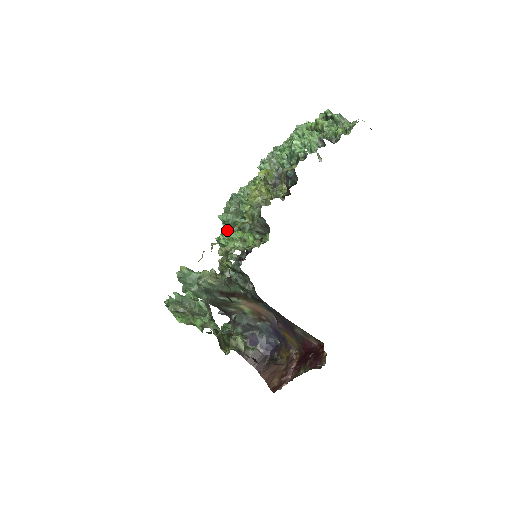
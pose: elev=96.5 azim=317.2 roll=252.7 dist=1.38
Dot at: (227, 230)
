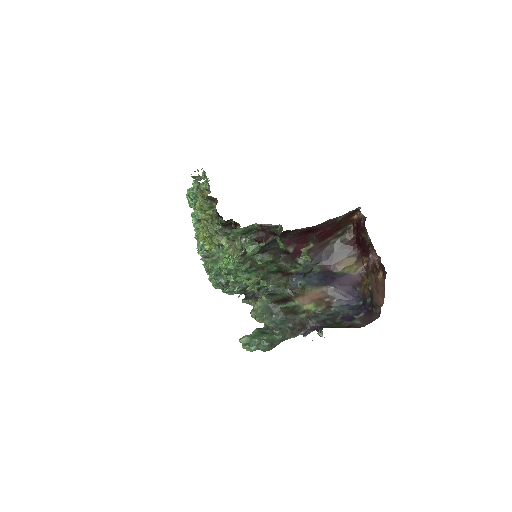
Dot at: (222, 263)
